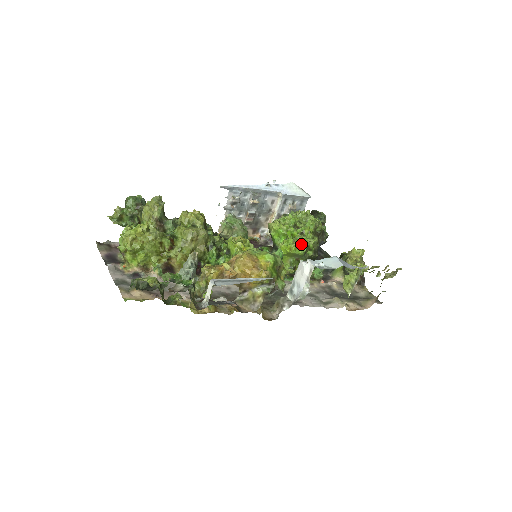
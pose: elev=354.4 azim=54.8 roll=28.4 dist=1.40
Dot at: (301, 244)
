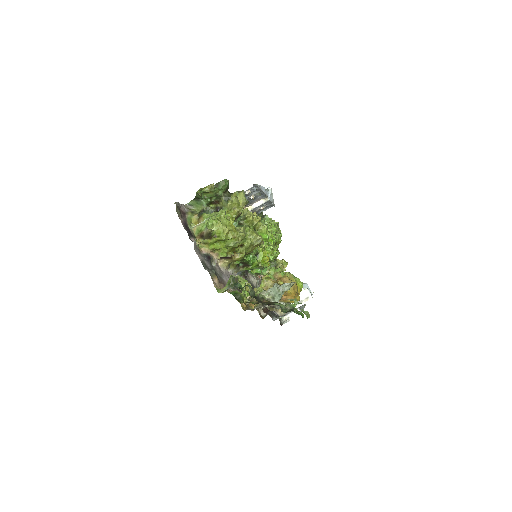
Dot at: (275, 254)
